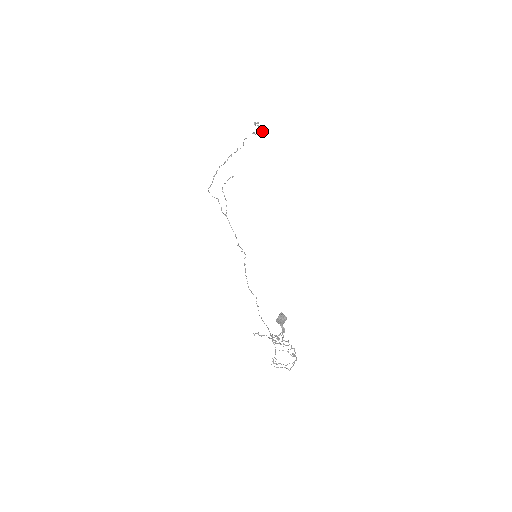
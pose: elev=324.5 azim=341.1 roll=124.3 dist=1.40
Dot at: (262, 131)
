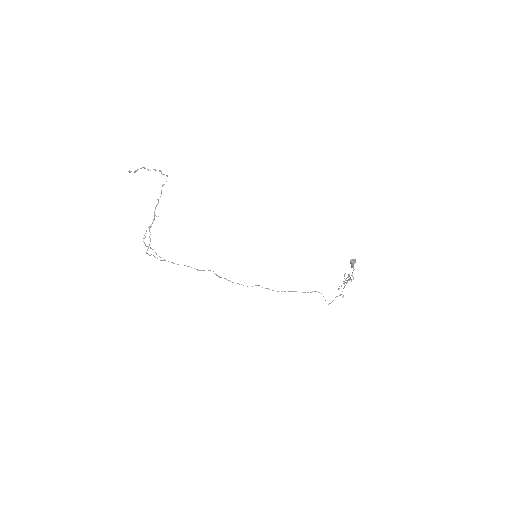
Dot at: (160, 171)
